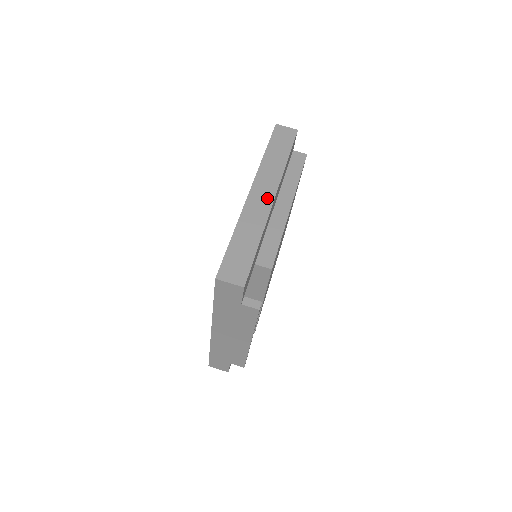
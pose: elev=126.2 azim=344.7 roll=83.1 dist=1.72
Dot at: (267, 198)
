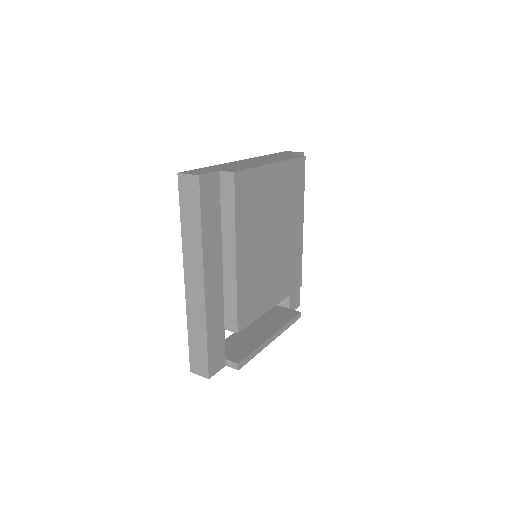
Dot at: (199, 288)
